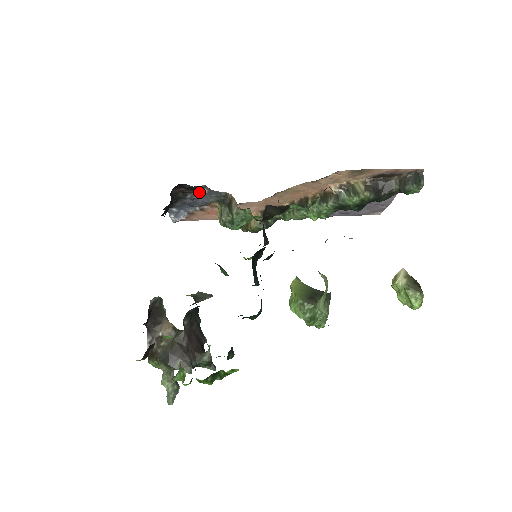
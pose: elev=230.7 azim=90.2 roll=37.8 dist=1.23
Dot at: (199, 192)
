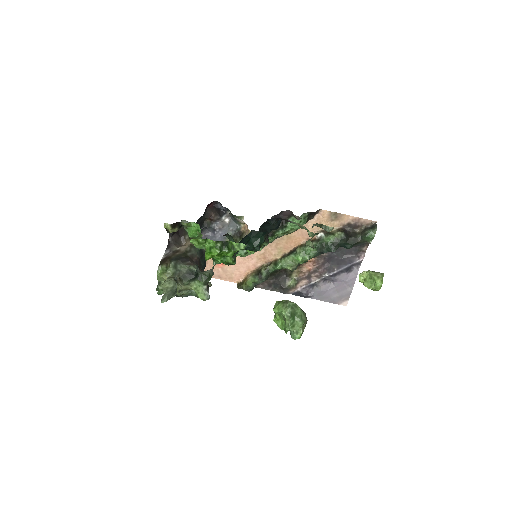
Dot at: (223, 222)
